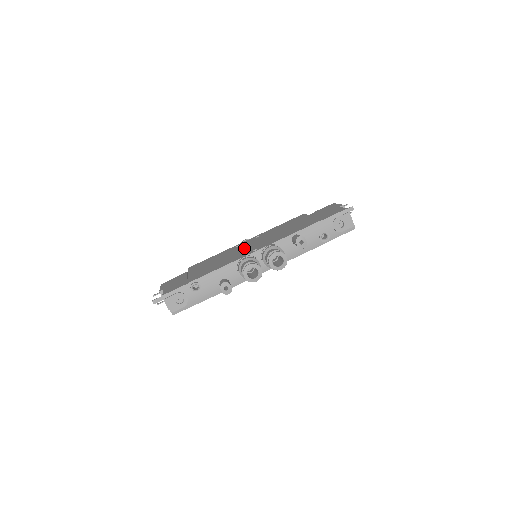
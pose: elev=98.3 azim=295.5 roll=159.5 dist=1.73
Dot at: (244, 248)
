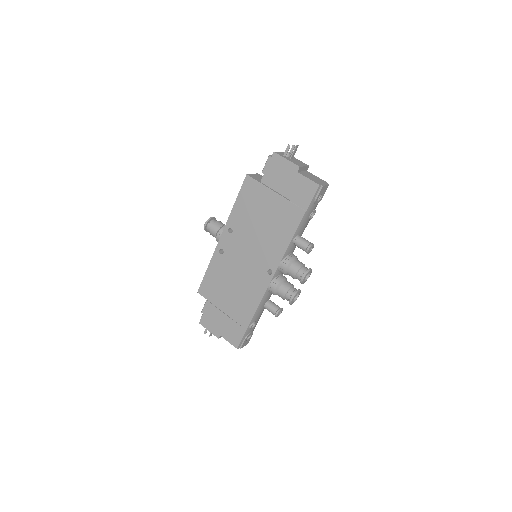
Dot at: (244, 262)
